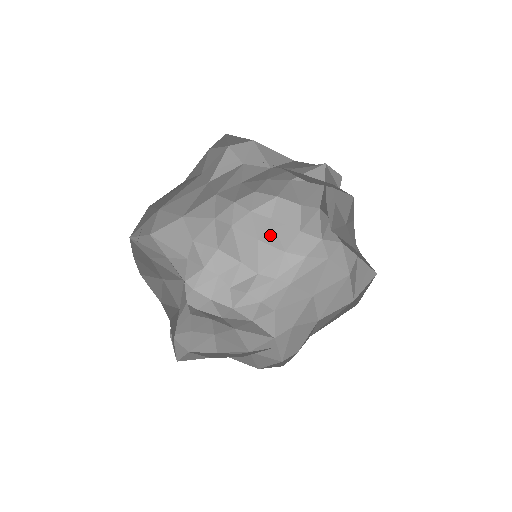
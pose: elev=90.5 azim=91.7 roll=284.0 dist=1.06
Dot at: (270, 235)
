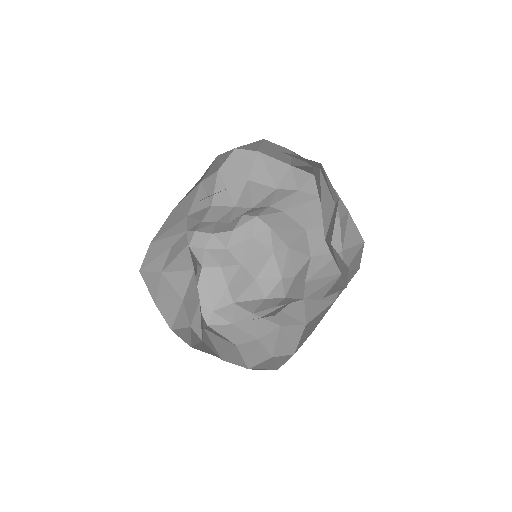
Dot at: (260, 172)
